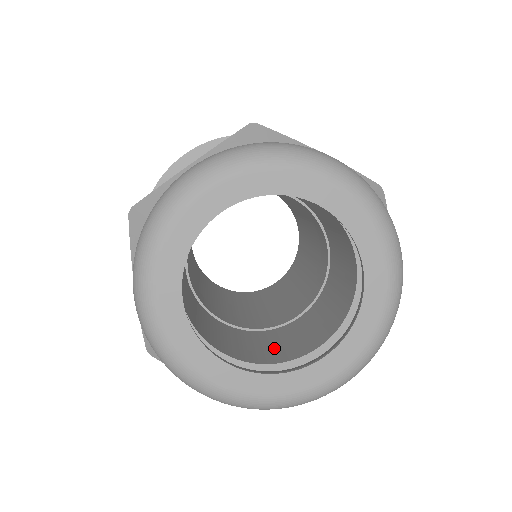
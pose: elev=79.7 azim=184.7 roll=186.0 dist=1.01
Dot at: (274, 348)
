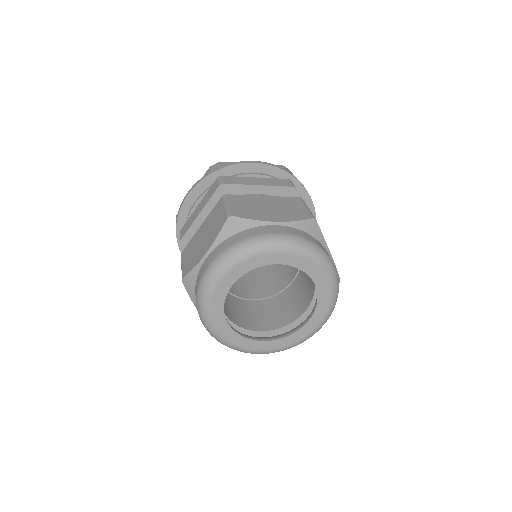
Dot at: (239, 314)
